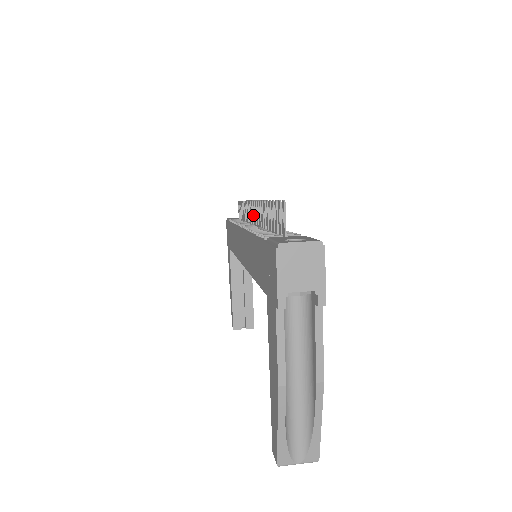
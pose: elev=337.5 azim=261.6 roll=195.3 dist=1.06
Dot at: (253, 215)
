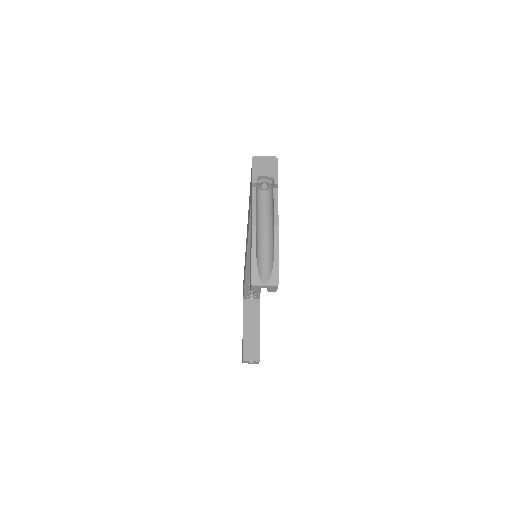
Dot at: occluded
